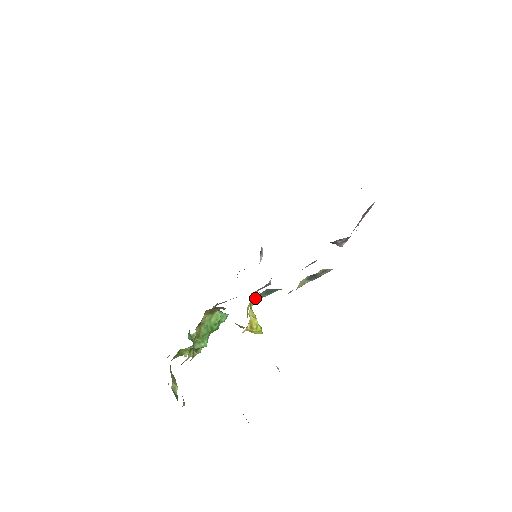
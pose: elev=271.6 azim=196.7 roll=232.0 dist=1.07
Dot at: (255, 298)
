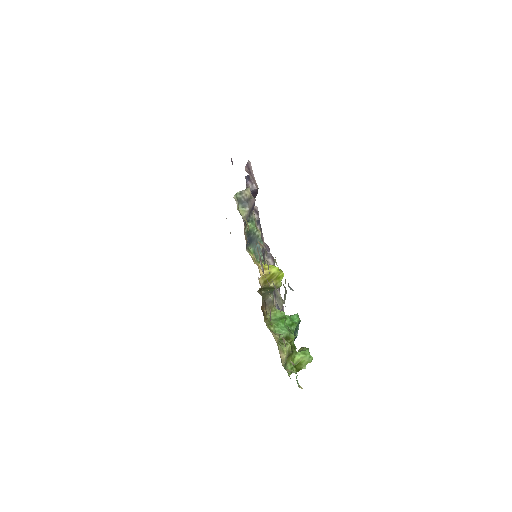
Dot at: (259, 261)
